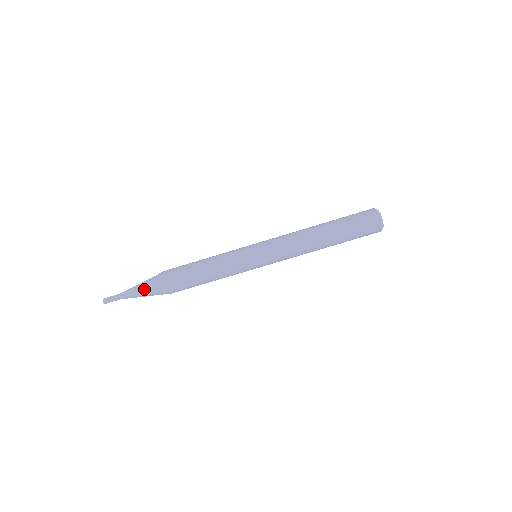
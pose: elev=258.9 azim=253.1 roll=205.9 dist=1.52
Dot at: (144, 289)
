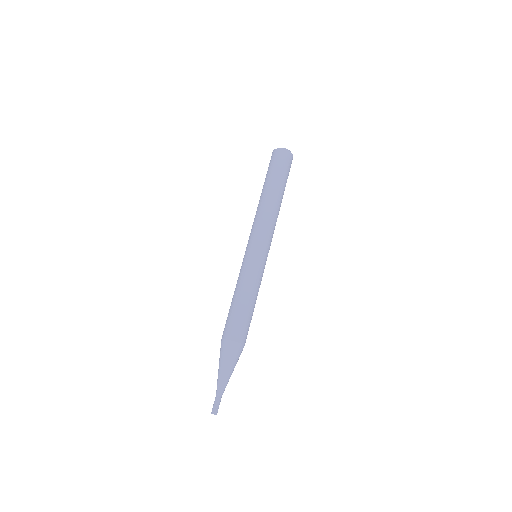
Dot at: (231, 367)
